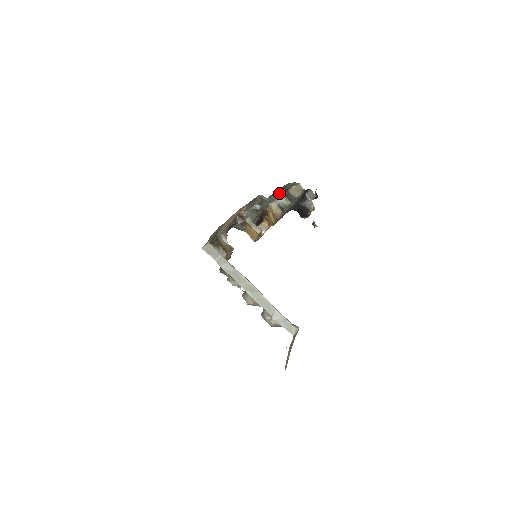
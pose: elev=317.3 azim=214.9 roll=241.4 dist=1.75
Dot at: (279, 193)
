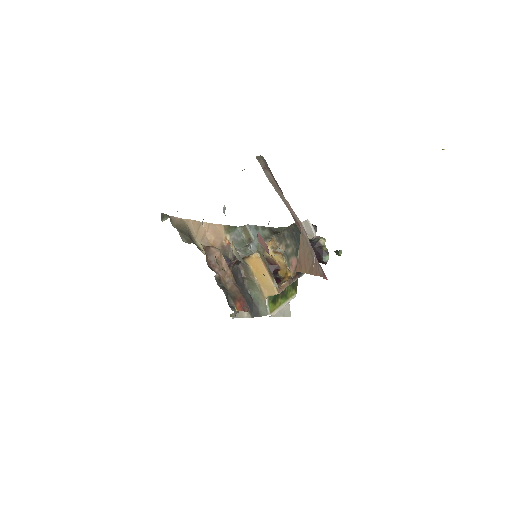
Dot at: (268, 233)
